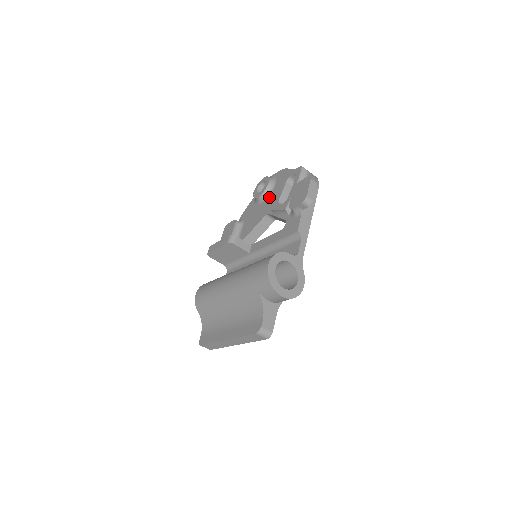
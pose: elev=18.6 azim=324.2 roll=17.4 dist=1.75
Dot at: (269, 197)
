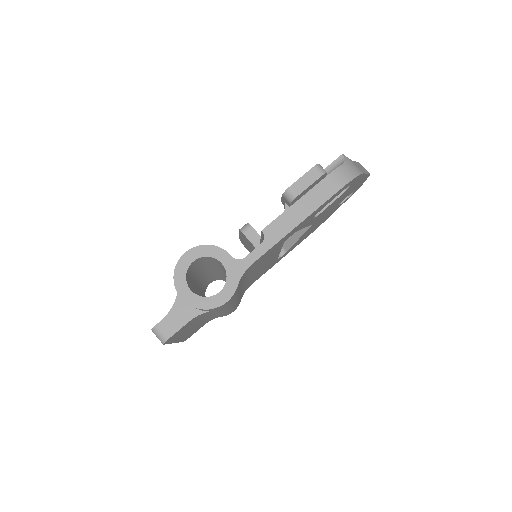
Dot at: occluded
